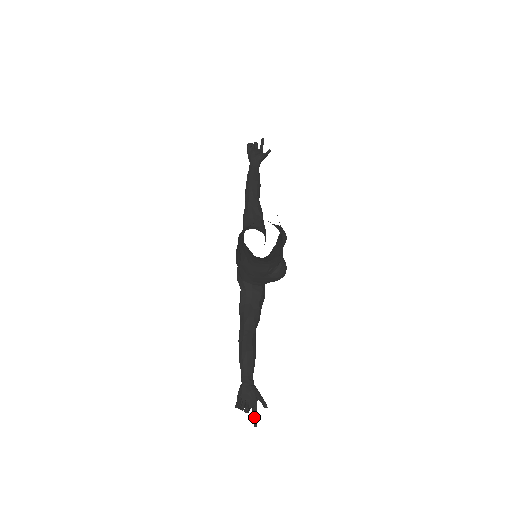
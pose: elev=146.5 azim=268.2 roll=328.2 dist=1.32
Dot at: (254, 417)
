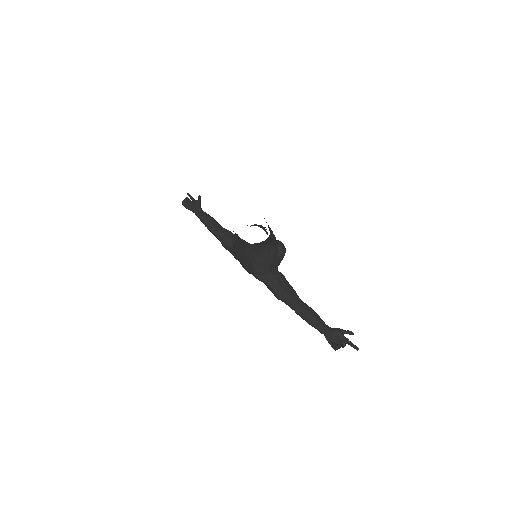
Dot at: (352, 345)
